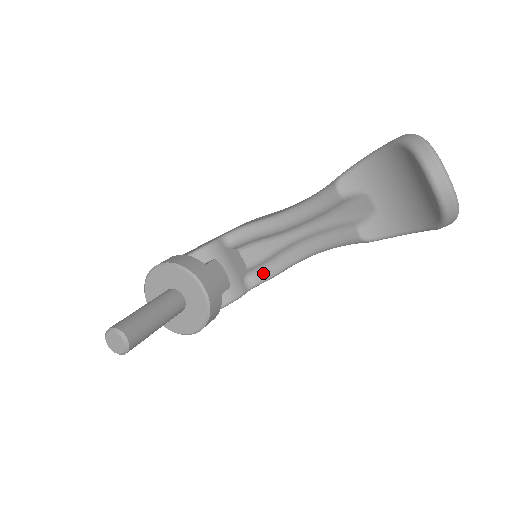
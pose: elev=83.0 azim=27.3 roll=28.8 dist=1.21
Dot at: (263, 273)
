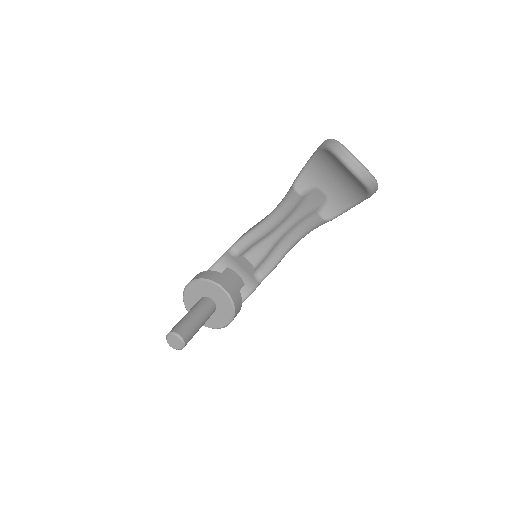
Dot at: (266, 267)
